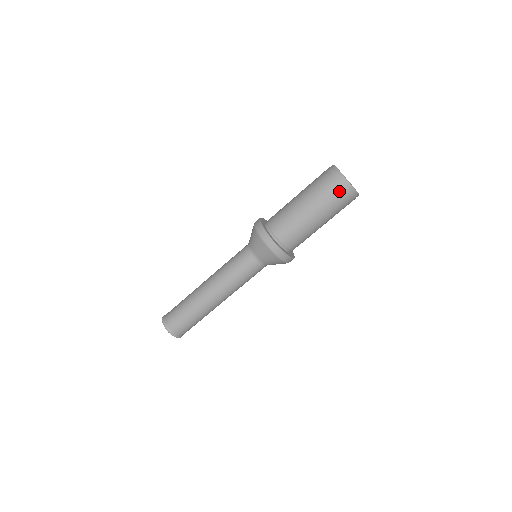
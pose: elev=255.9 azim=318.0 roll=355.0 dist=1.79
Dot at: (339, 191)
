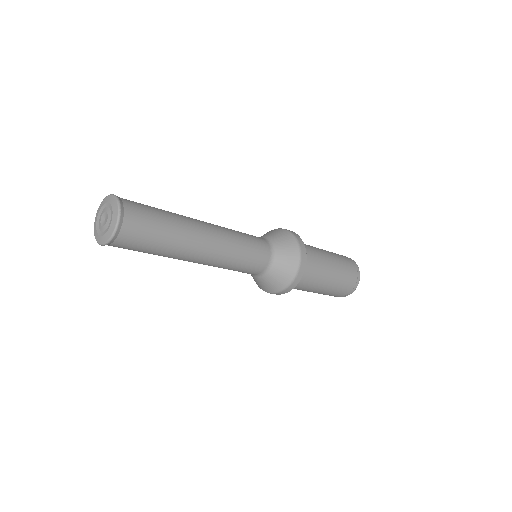
Dot at: (352, 264)
